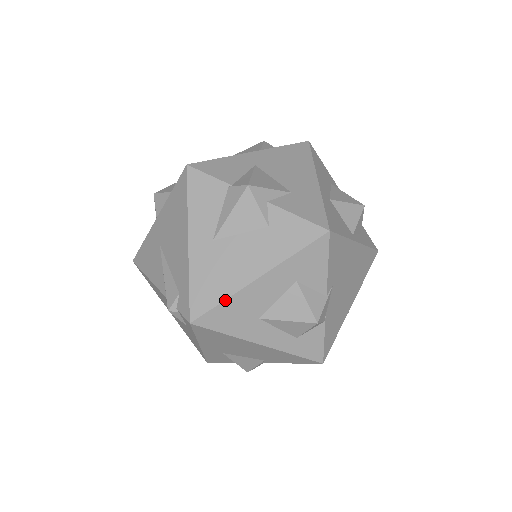
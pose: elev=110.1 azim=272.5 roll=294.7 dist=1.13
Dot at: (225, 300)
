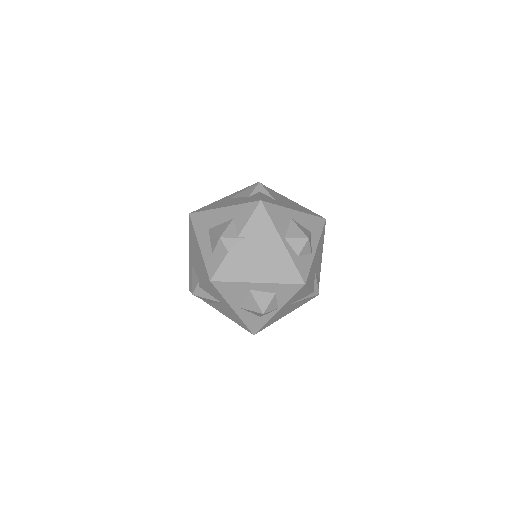
Dot at: (206, 210)
